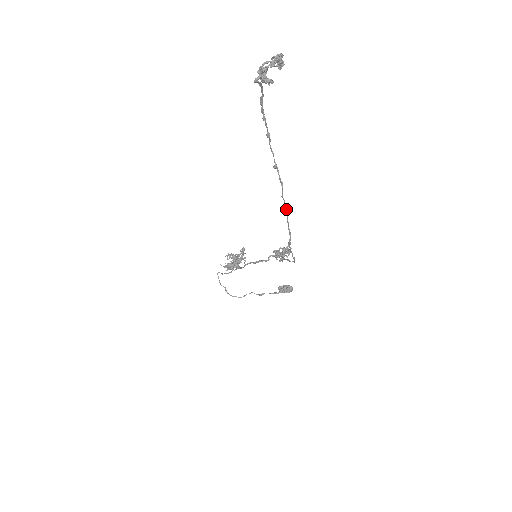
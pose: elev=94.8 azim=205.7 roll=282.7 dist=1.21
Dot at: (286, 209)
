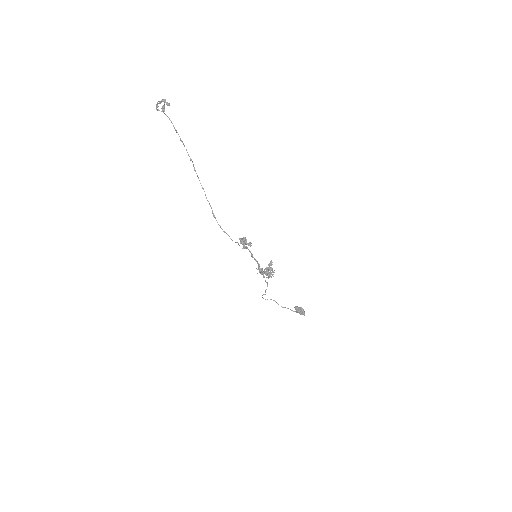
Dot at: (203, 188)
